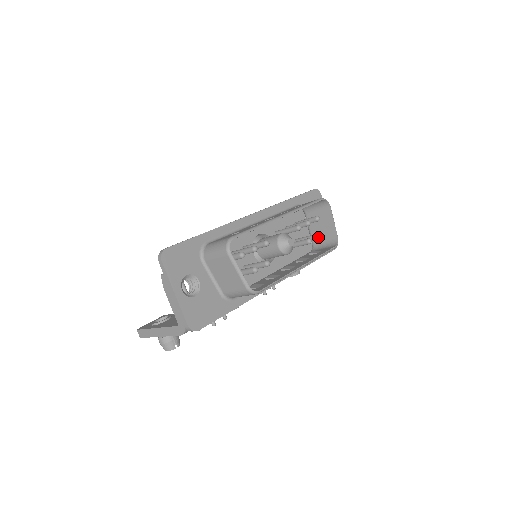
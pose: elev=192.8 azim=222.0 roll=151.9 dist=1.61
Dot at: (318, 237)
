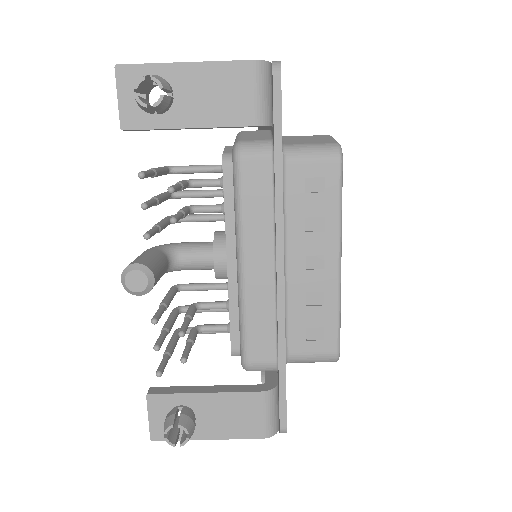
Dot at: occluded
